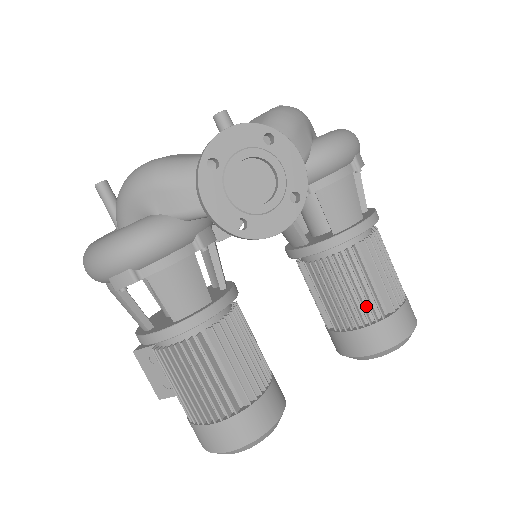
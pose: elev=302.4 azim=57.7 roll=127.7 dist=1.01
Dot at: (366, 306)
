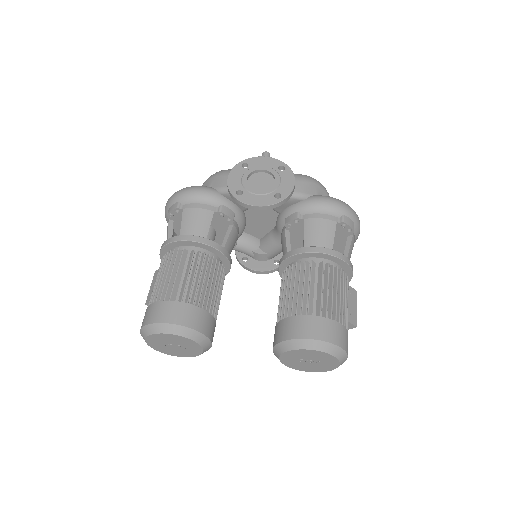
Dot at: (302, 305)
